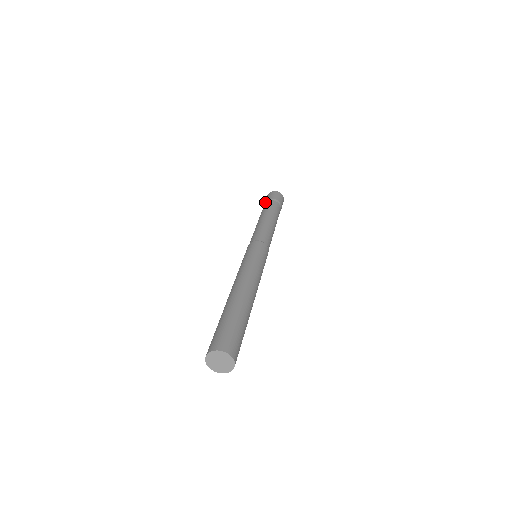
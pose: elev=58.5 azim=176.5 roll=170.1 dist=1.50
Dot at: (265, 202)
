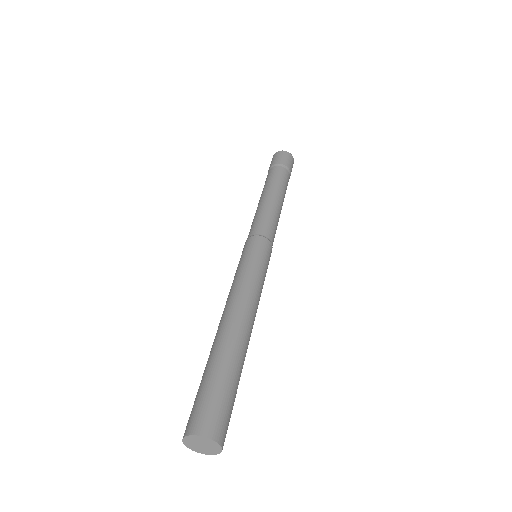
Dot at: (278, 164)
